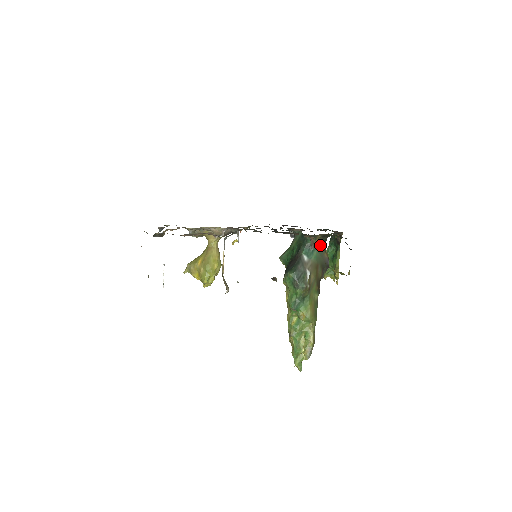
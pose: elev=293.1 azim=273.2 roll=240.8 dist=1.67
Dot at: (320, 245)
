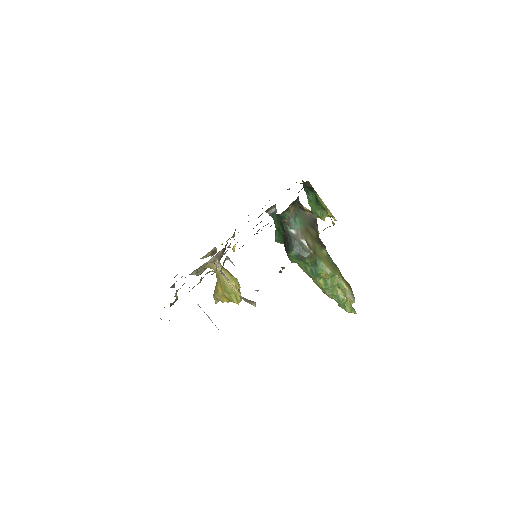
Dot at: (297, 211)
